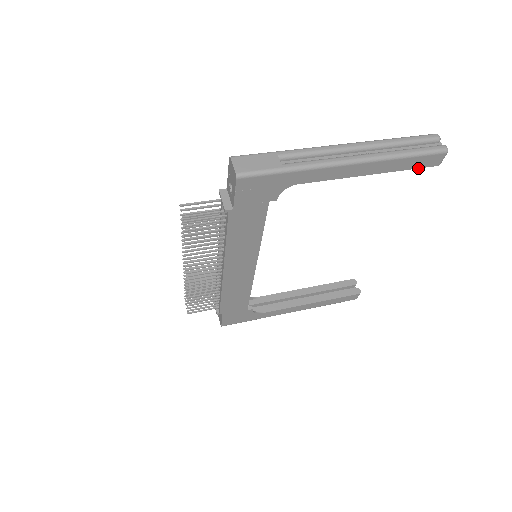
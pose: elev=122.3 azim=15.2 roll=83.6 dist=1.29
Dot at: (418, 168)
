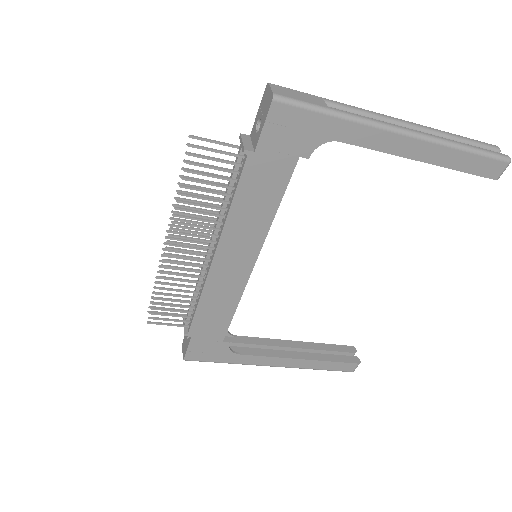
Dot at: (474, 174)
